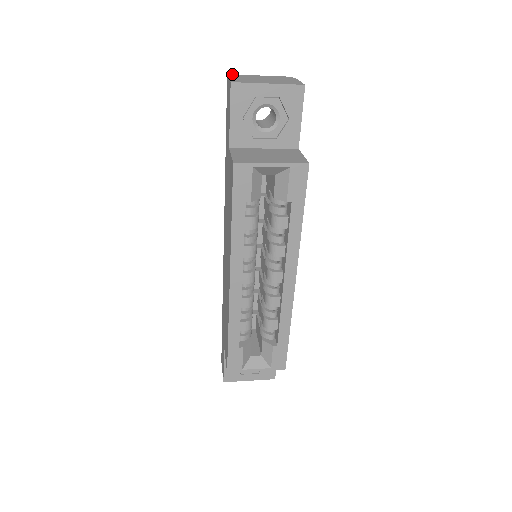
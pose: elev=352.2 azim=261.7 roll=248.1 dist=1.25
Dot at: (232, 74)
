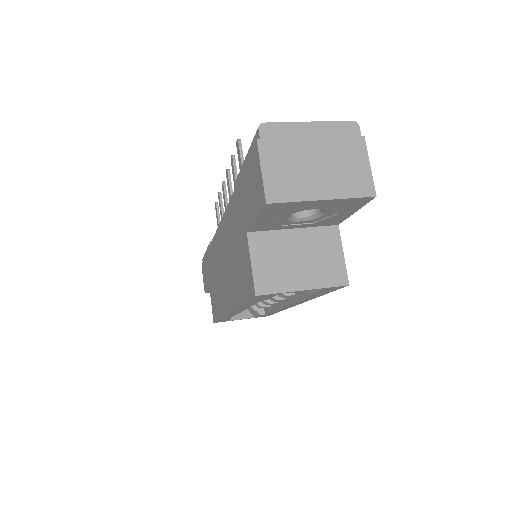
Dot at: (264, 123)
